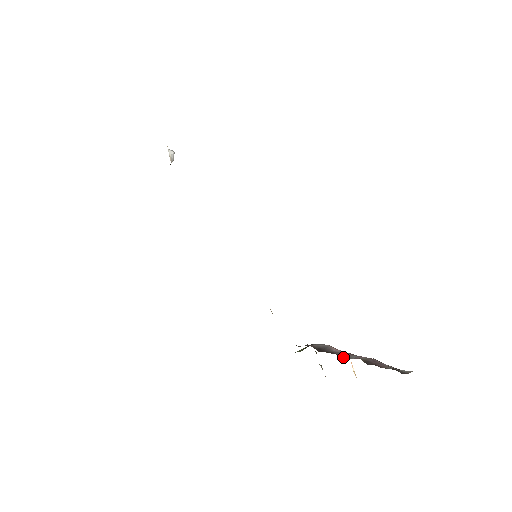
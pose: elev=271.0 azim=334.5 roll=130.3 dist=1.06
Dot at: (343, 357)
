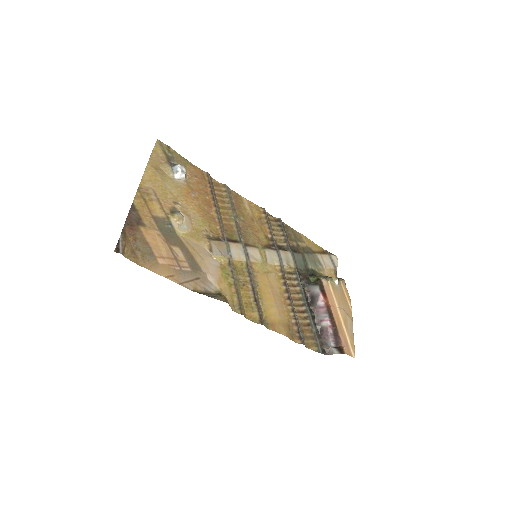
Dot at: (316, 317)
